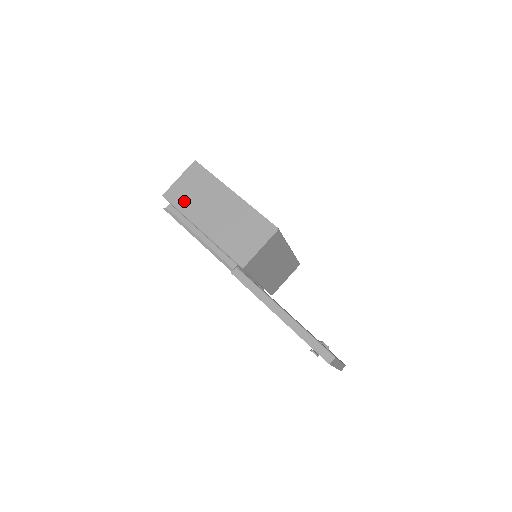
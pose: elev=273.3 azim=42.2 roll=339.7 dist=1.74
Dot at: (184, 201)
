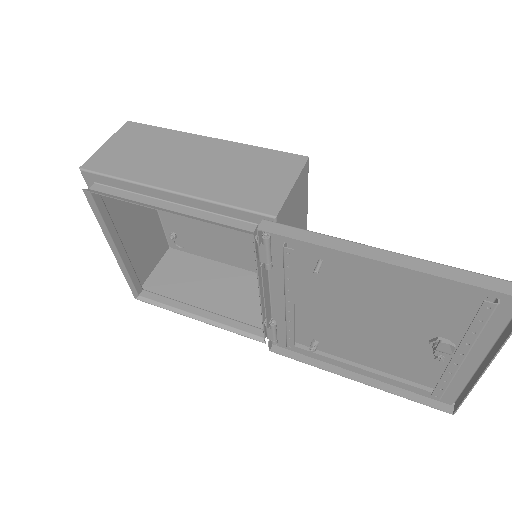
Dot at: (124, 165)
